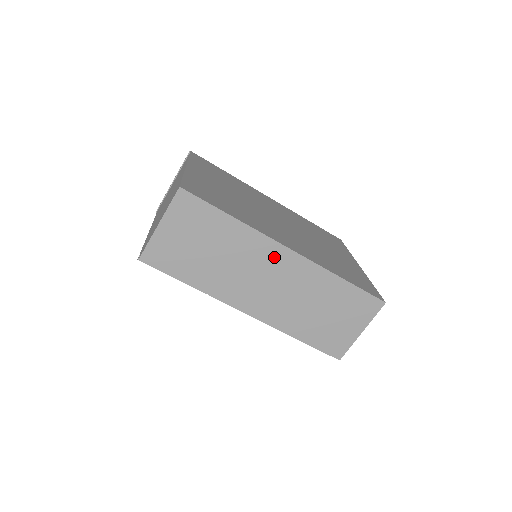
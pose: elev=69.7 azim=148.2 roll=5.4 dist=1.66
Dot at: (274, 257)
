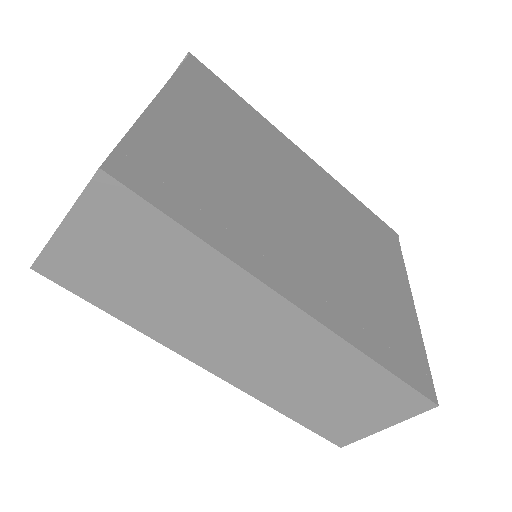
Dot at: (267, 312)
